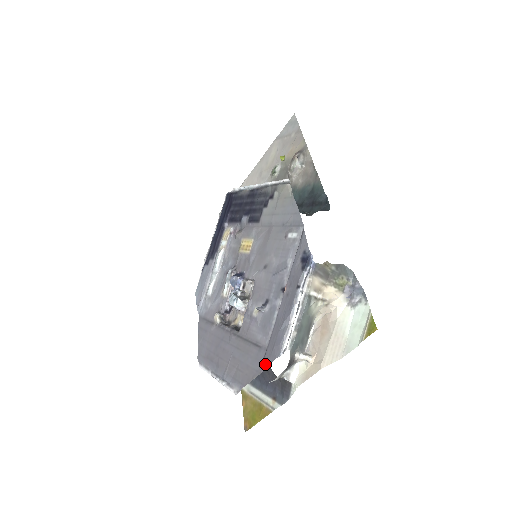
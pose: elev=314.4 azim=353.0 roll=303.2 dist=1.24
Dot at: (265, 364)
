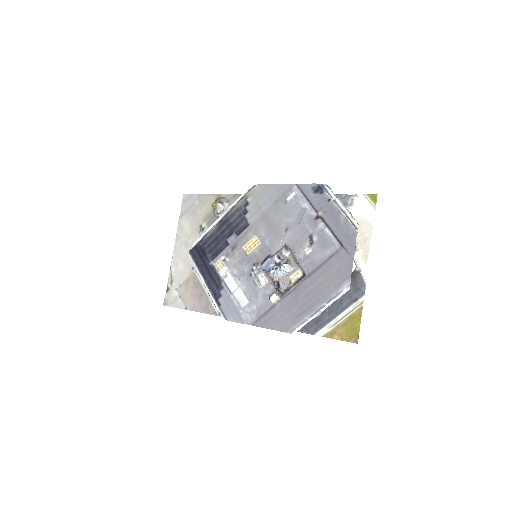
Dot at: (352, 249)
